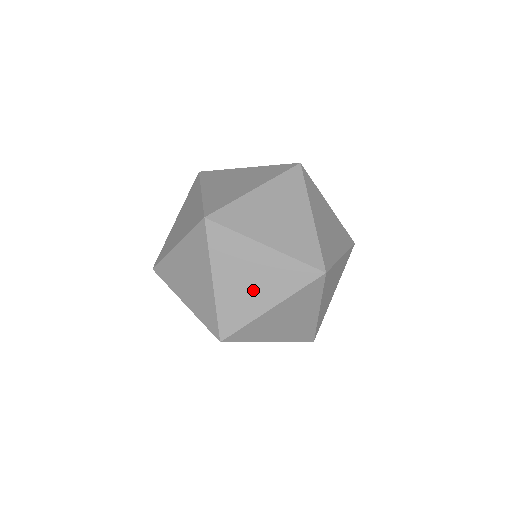
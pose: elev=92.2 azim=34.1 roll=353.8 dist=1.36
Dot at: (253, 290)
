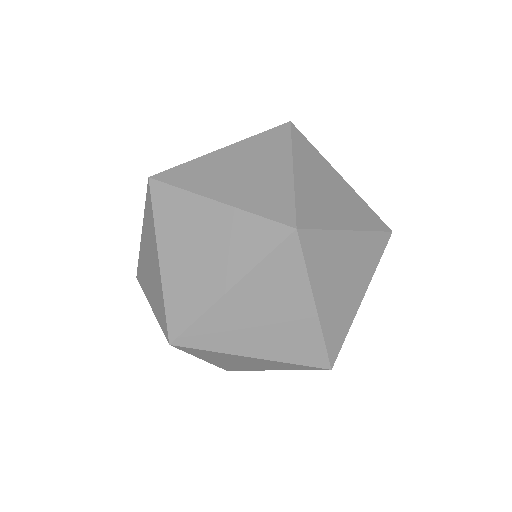
Dot at: (205, 265)
